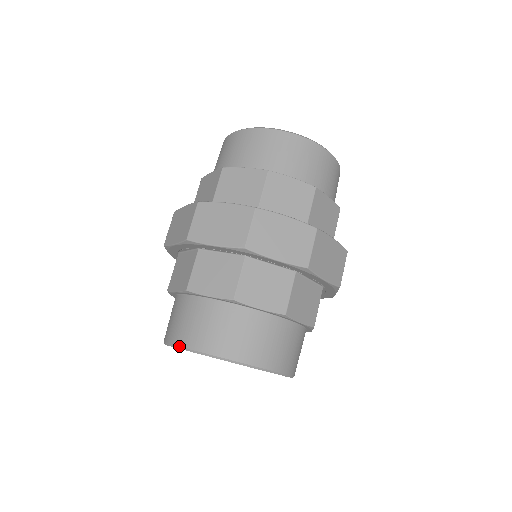
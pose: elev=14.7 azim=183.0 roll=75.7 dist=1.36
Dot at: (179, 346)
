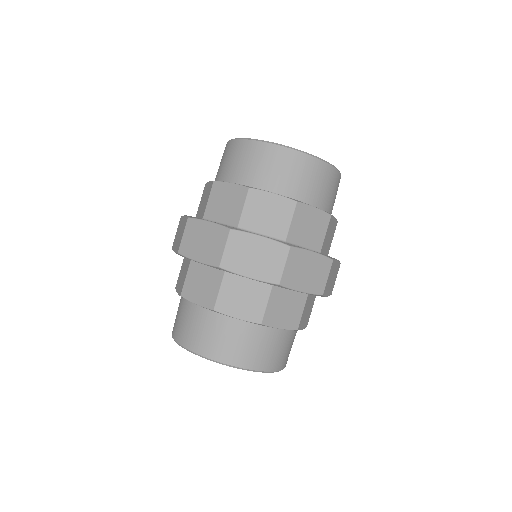
Dot at: occluded
